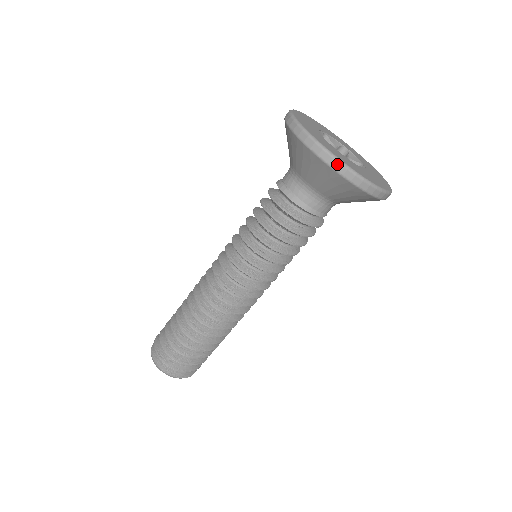
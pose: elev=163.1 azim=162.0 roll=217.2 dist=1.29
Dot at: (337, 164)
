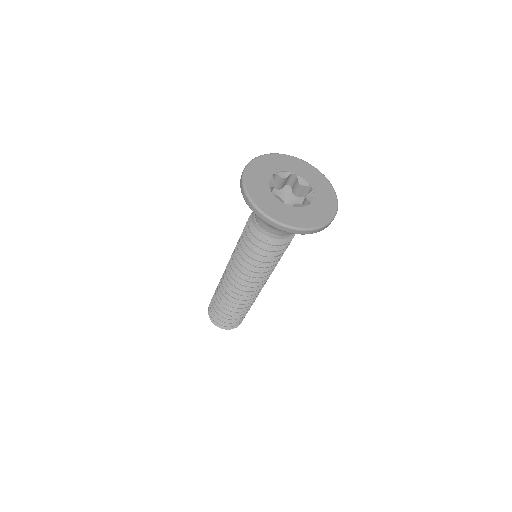
Dot at: (291, 230)
